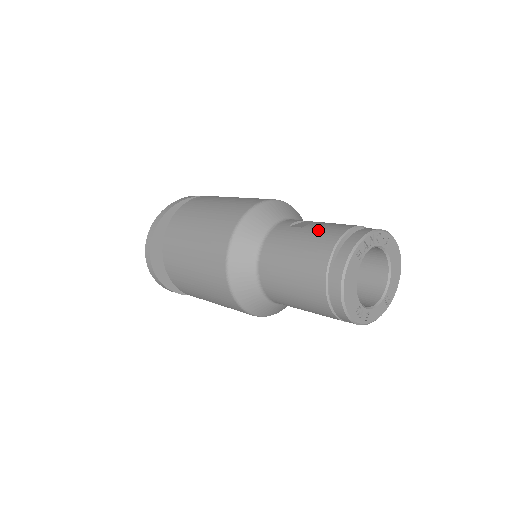
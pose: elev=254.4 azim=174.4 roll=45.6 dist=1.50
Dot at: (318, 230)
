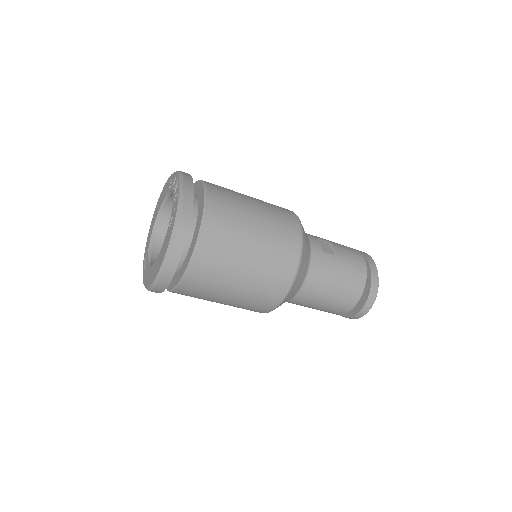
Dot at: (348, 260)
